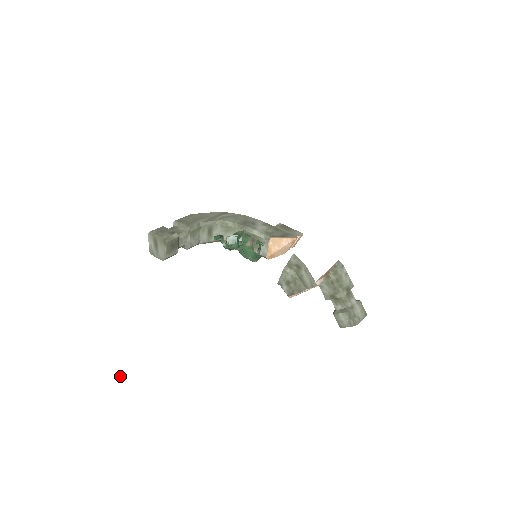
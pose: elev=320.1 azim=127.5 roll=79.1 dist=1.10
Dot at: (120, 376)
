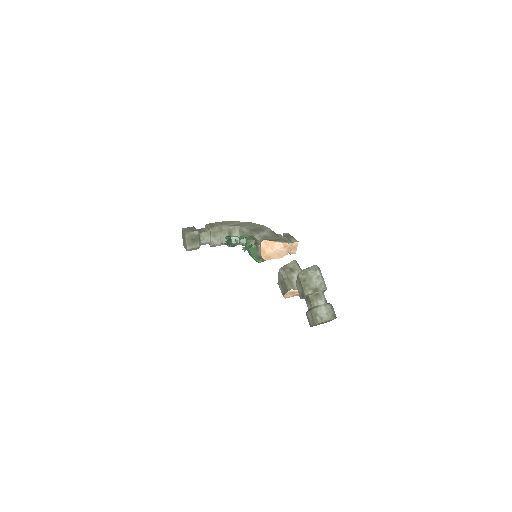
Dot at: (74, 292)
